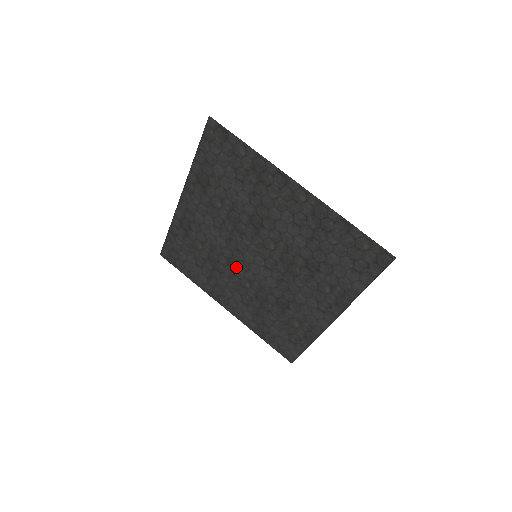
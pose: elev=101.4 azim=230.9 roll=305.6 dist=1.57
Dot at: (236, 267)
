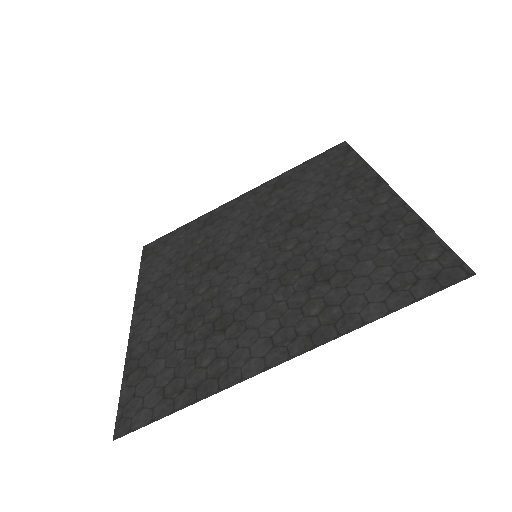
Dot at: (214, 267)
